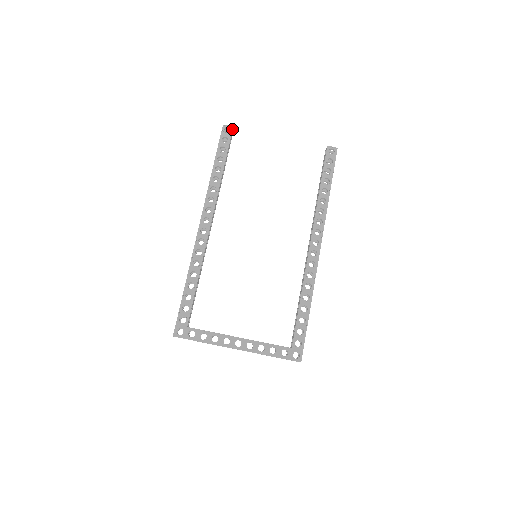
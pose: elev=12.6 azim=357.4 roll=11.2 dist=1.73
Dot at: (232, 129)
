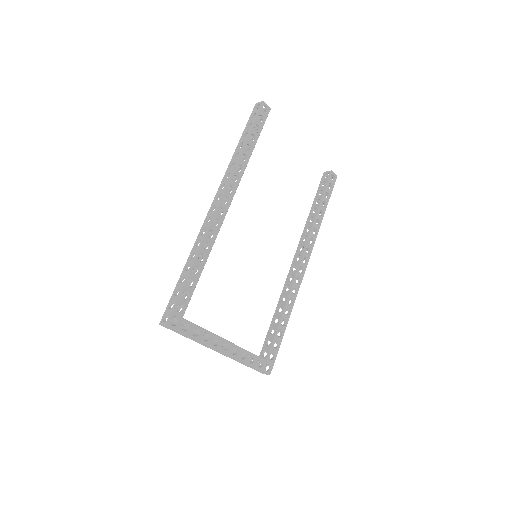
Dot at: occluded
